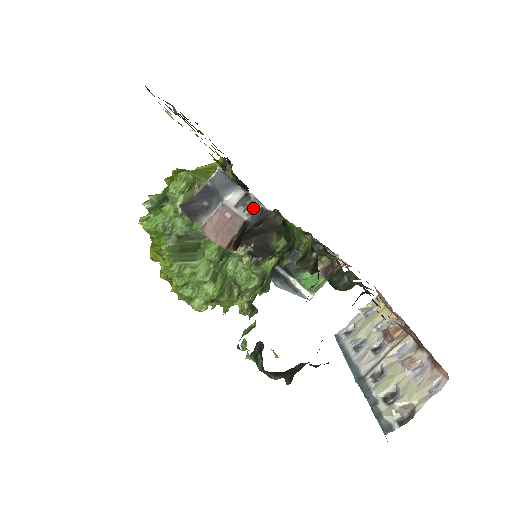
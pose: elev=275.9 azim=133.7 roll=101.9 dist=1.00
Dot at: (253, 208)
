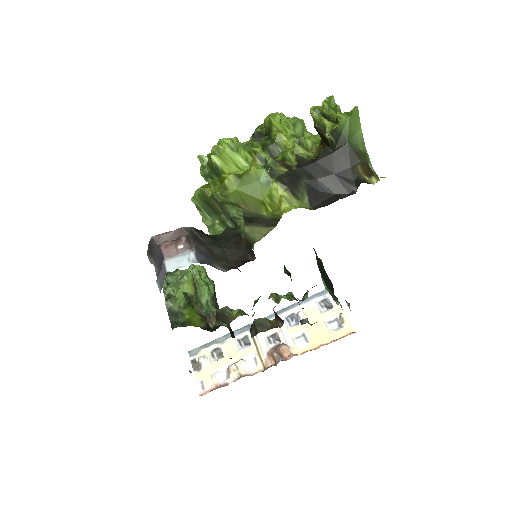
Dot at: occluded
